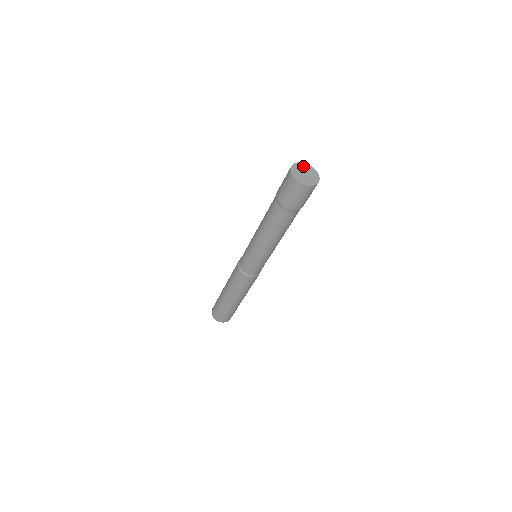
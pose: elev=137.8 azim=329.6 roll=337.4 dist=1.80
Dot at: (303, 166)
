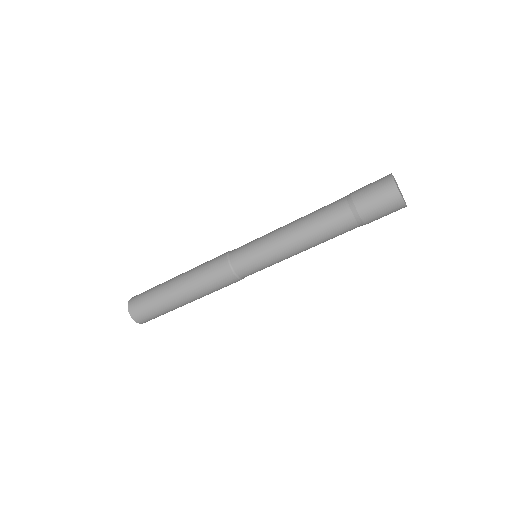
Dot at: occluded
